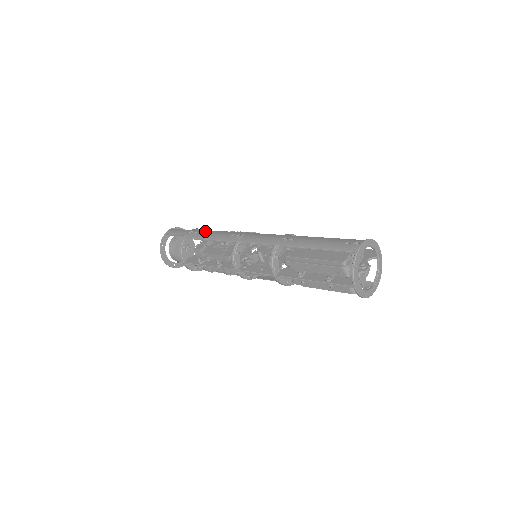
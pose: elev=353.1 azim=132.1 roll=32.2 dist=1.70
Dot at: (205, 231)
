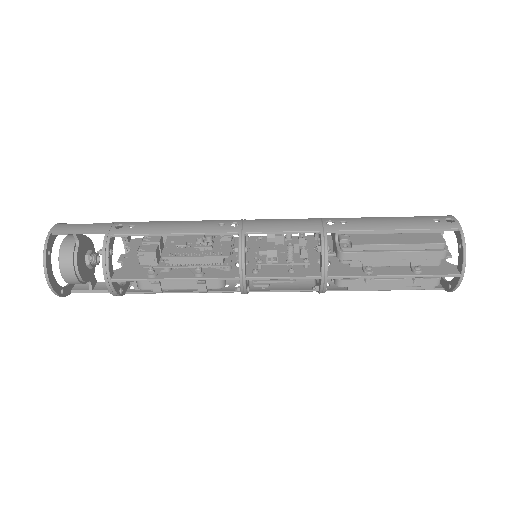
Dot at: (151, 222)
